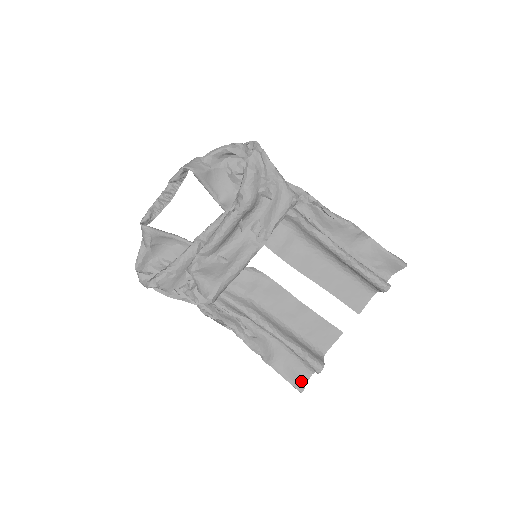
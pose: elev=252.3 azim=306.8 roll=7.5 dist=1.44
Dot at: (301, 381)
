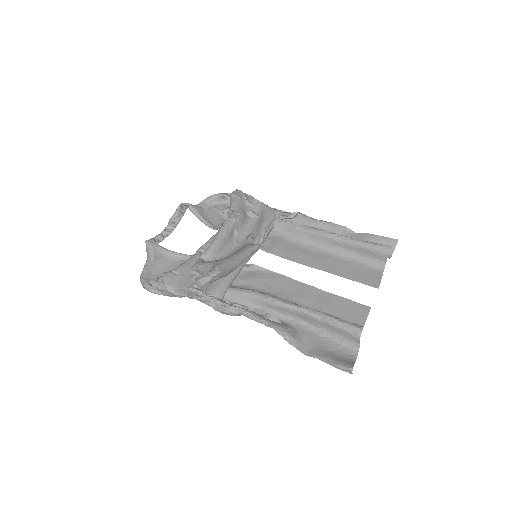
Dot at: (347, 361)
